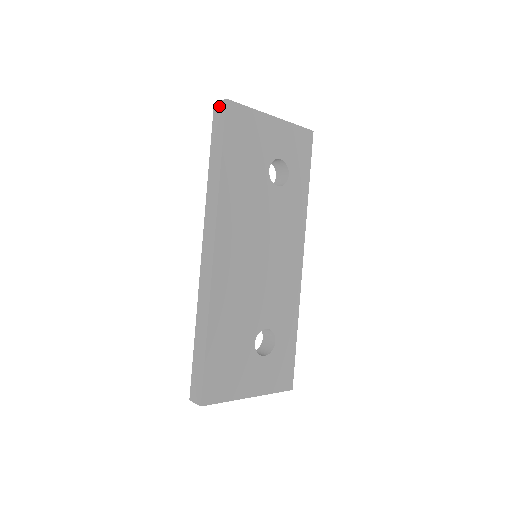
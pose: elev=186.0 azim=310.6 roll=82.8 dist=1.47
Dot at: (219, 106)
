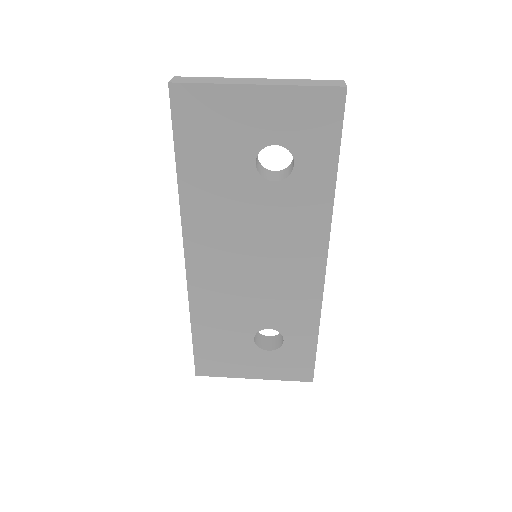
Dot at: occluded
